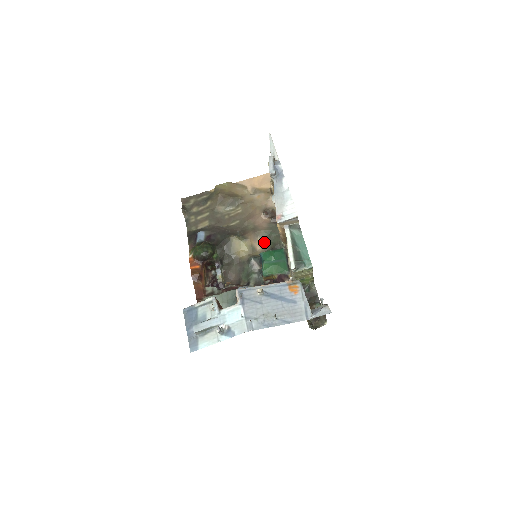
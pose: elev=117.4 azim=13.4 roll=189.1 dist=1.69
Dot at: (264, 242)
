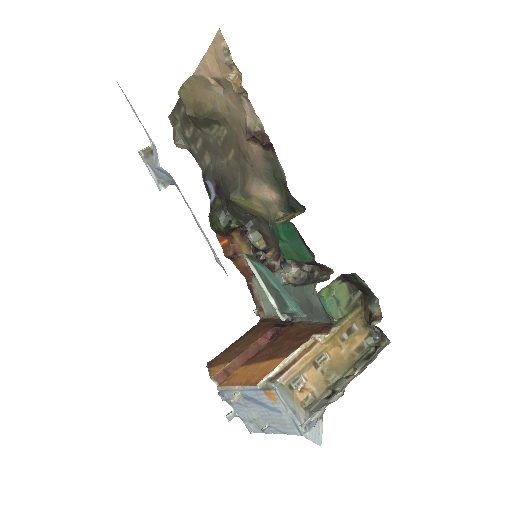
Dot at: (275, 188)
